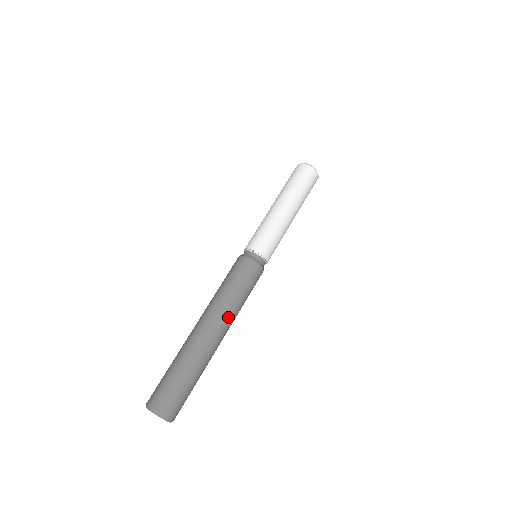
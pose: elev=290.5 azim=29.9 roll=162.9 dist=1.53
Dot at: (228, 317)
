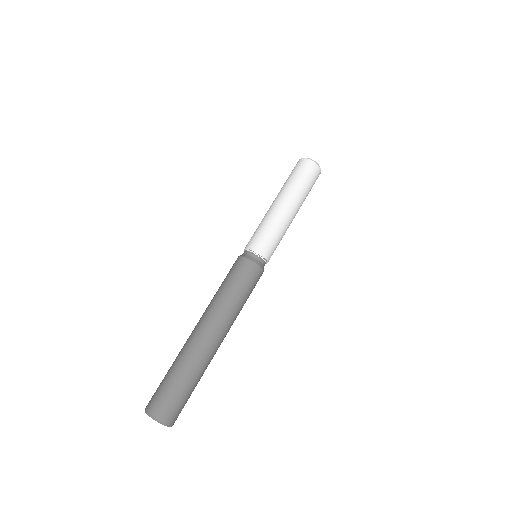
Dot at: (231, 323)
